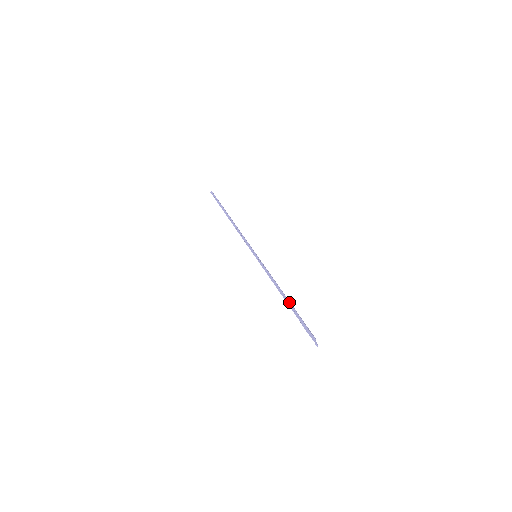
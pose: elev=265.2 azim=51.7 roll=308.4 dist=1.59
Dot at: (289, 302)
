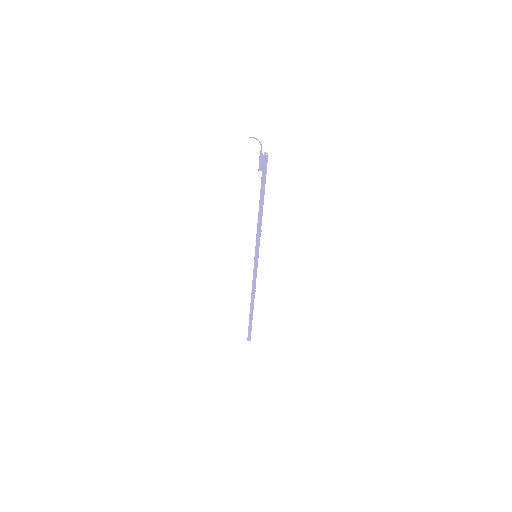
Dot at: occluded
